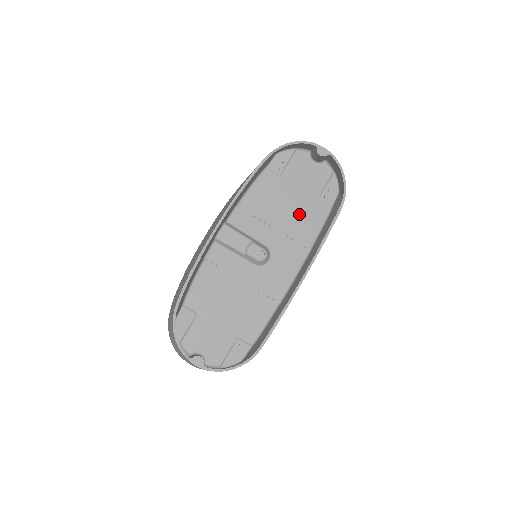
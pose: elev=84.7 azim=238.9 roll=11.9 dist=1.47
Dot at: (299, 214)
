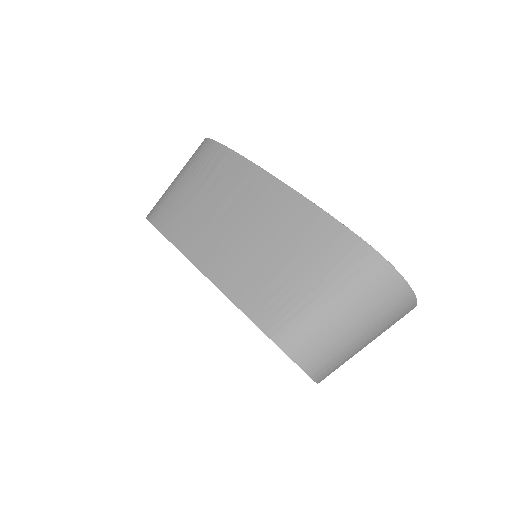
Dot at: occluded
